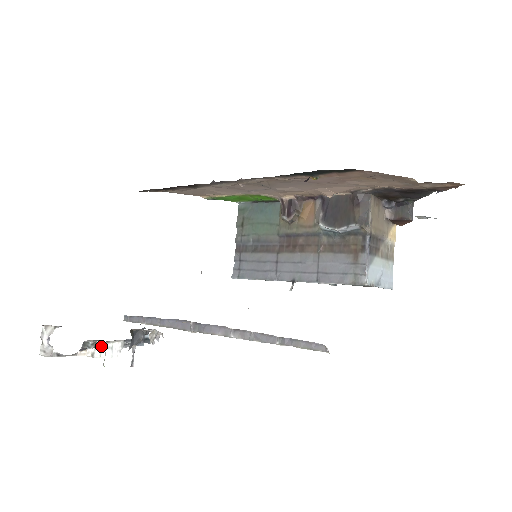
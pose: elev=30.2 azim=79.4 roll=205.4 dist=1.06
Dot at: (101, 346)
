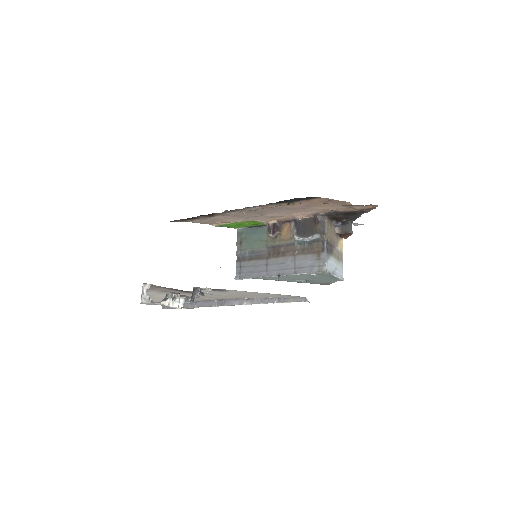
Dot at: (175, 298)
